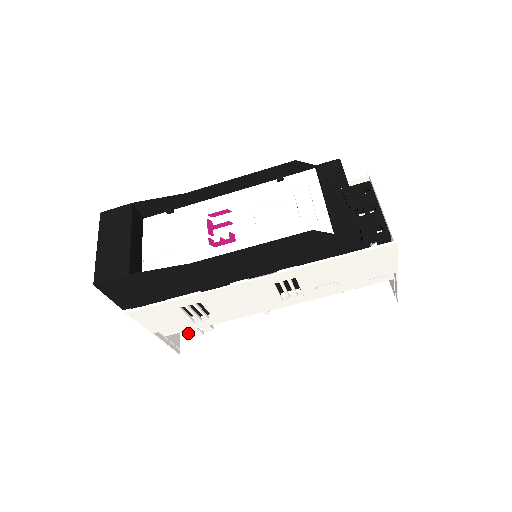
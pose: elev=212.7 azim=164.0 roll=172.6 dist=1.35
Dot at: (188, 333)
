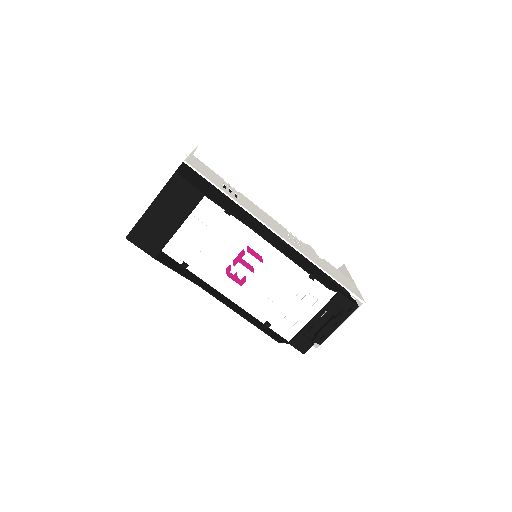
Dot at: occluded
